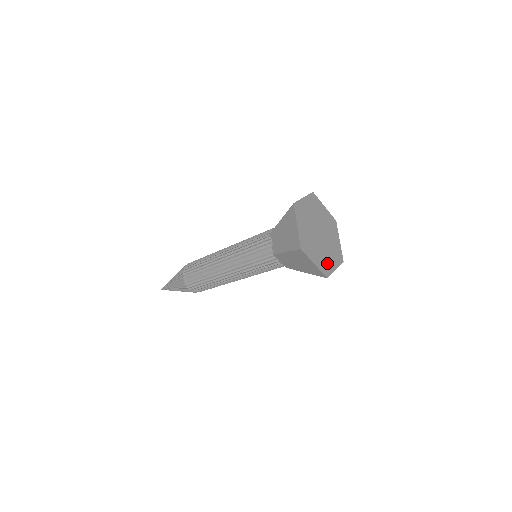
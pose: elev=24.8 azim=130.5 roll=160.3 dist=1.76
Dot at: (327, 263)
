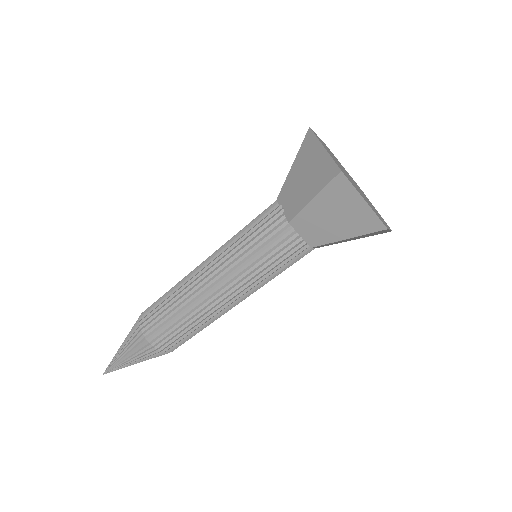
Dot at: occluded
